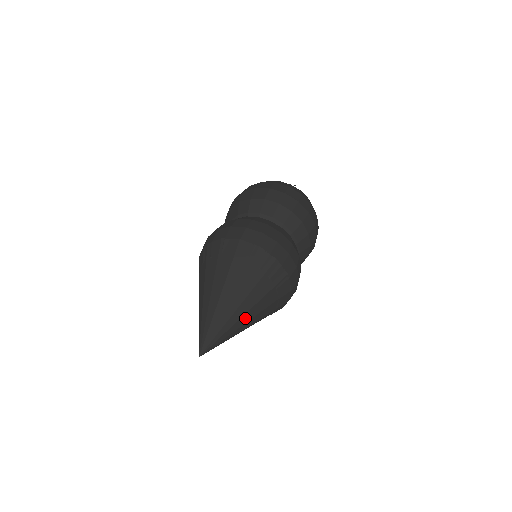
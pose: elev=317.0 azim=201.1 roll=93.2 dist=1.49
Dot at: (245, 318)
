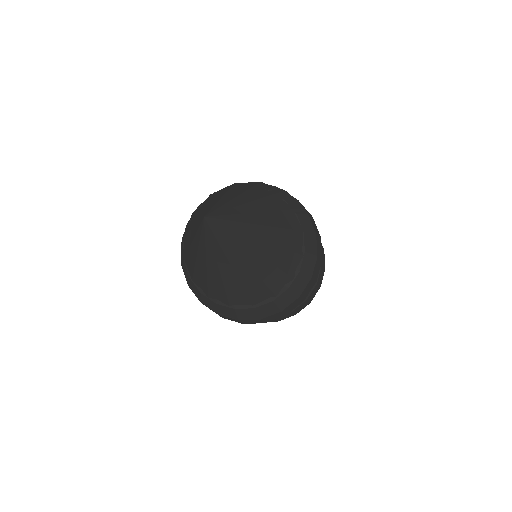
Dot at: (264, 218)
